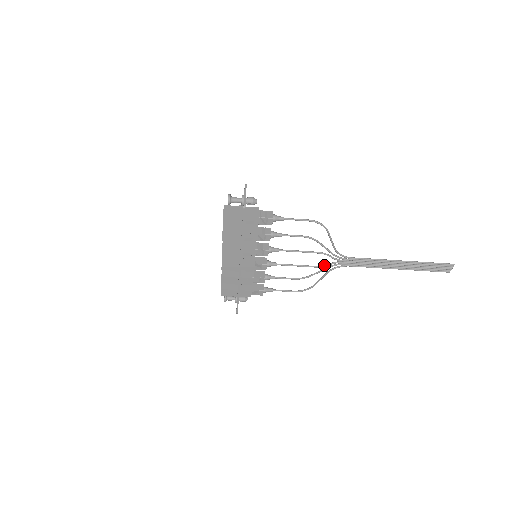
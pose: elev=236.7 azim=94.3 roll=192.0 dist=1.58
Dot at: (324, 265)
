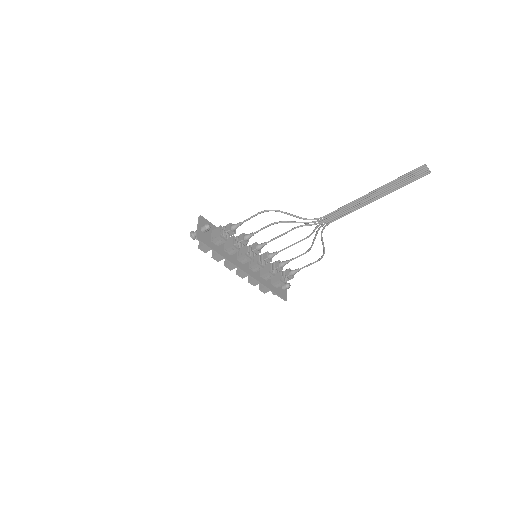
Dot at: (311, 233)
